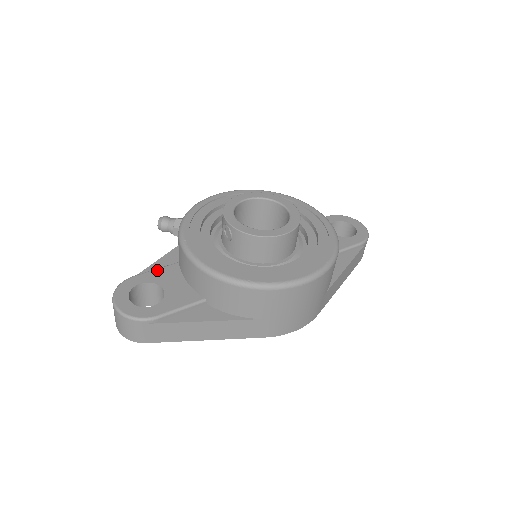
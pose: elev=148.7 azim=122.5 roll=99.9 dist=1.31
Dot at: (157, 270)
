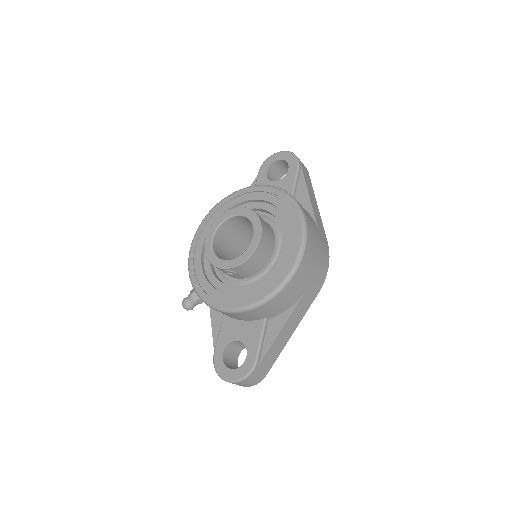
Dot at: (220, 334)
